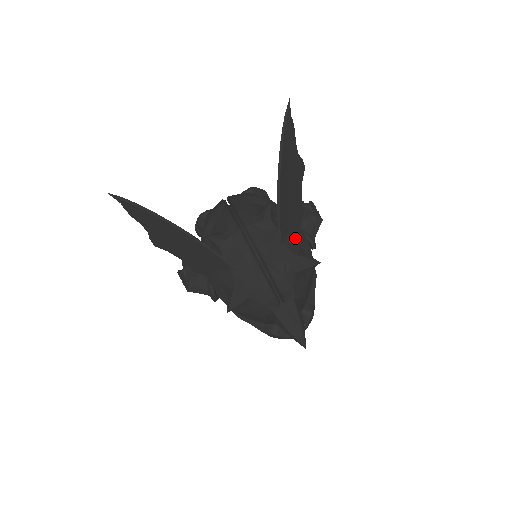
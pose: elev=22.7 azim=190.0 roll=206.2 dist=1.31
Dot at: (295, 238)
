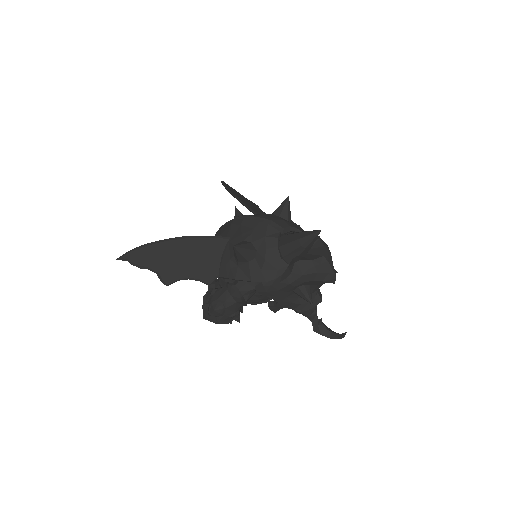
Dot at: occluded
